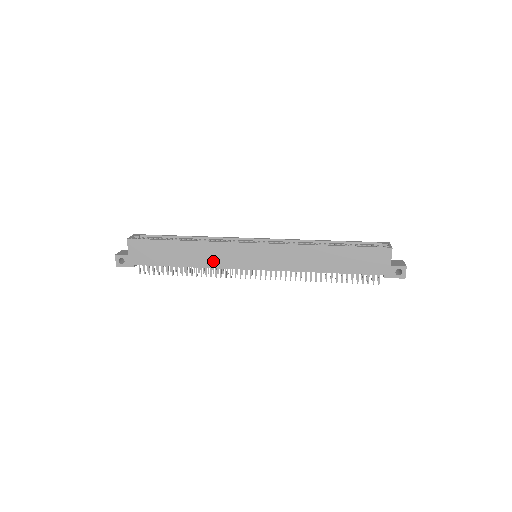
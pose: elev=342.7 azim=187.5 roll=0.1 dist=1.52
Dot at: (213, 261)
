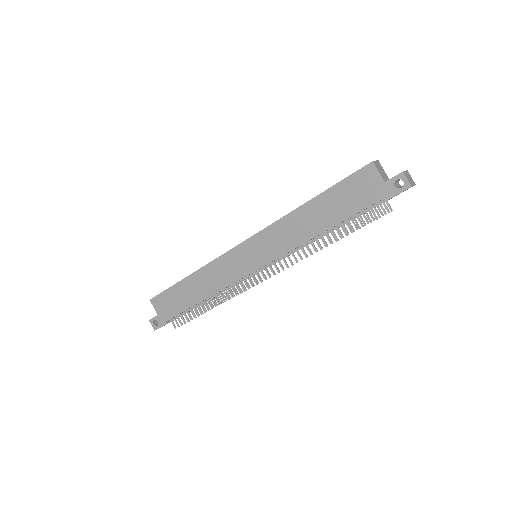
Dot at: (219, 282)
